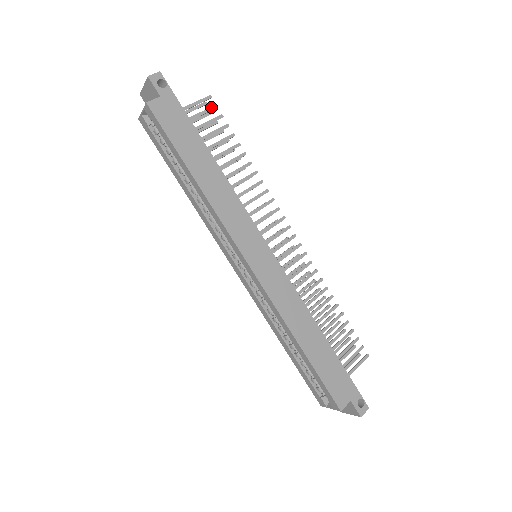
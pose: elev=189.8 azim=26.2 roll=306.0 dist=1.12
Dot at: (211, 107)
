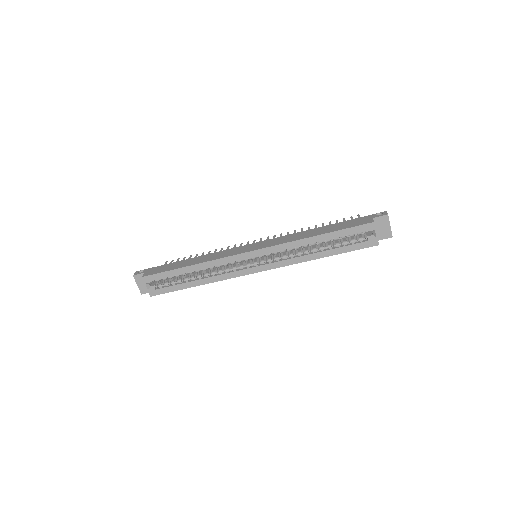
Dot at: (171, 262)
